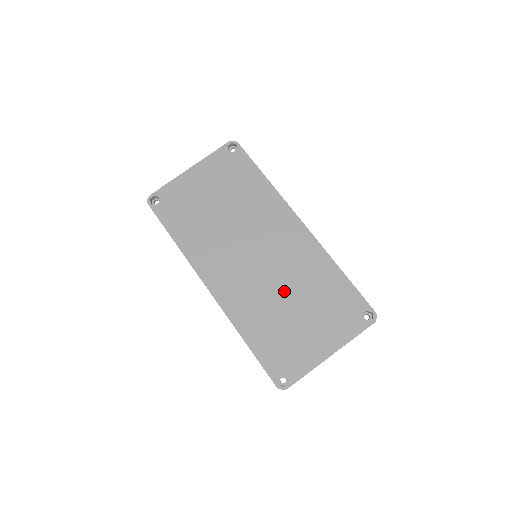
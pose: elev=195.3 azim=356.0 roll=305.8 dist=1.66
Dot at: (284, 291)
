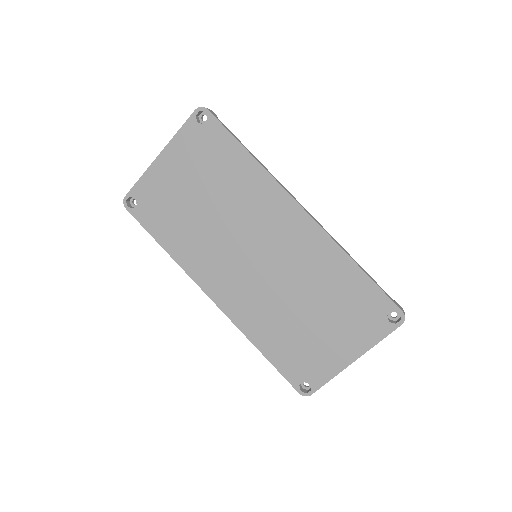
Dot at: (293, 295)
